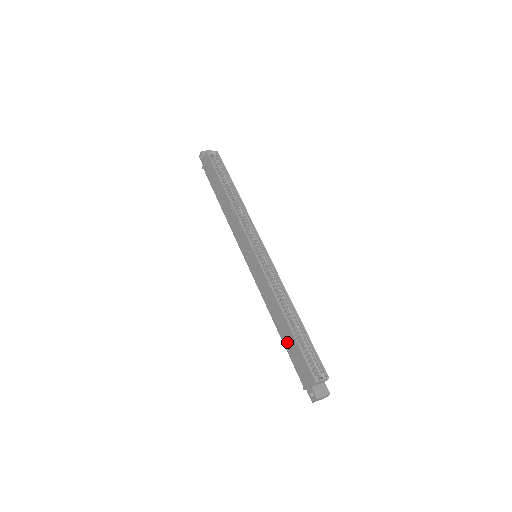
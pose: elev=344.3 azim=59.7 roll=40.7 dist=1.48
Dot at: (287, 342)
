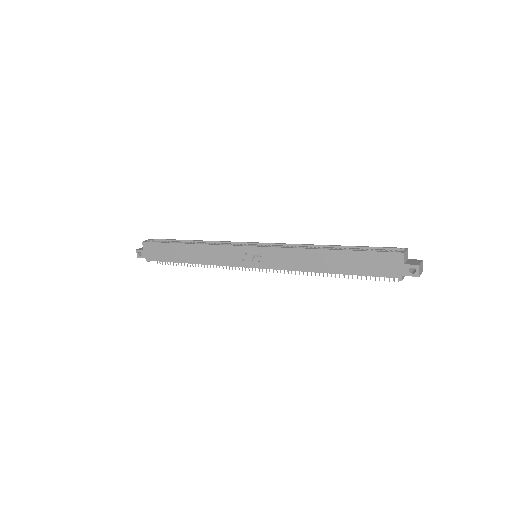
Dot at: (348, 267)
